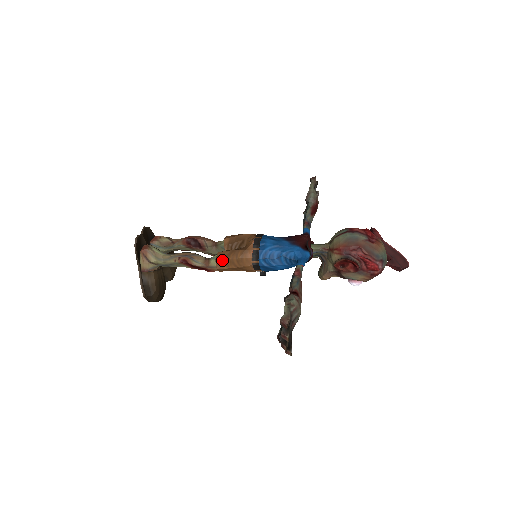
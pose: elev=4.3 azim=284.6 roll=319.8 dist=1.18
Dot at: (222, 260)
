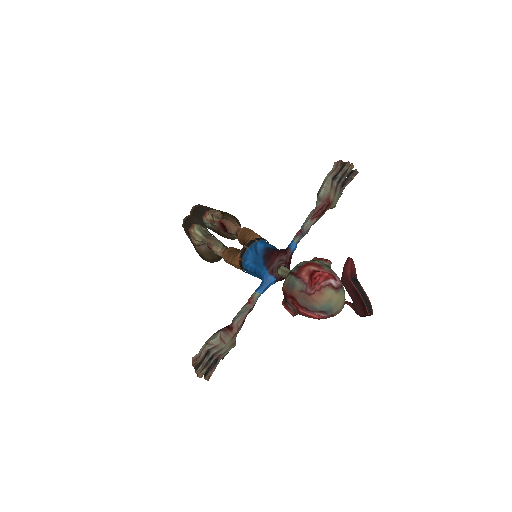
Dot at: (225, 259)
